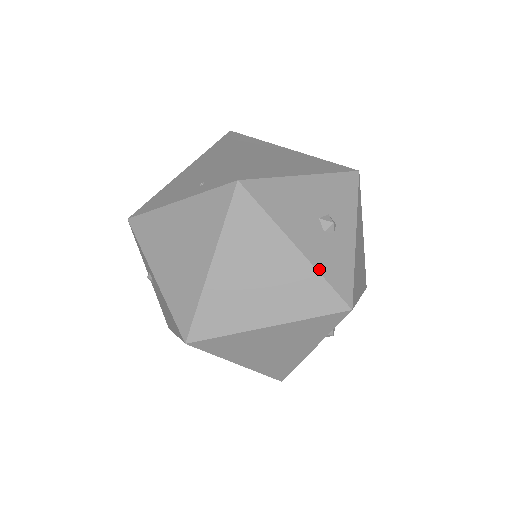
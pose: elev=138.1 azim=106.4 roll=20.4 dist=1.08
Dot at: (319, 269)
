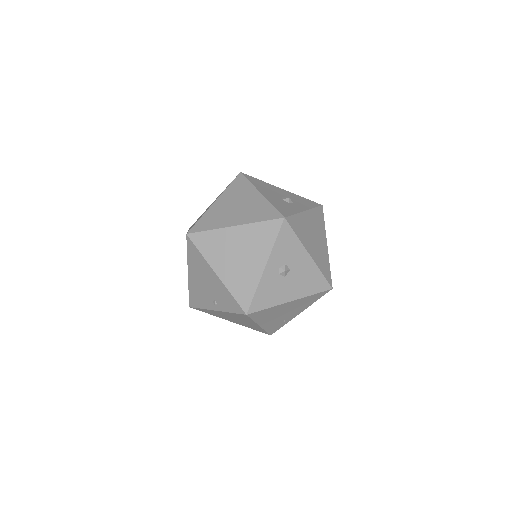
Dot at: (270, 202)
